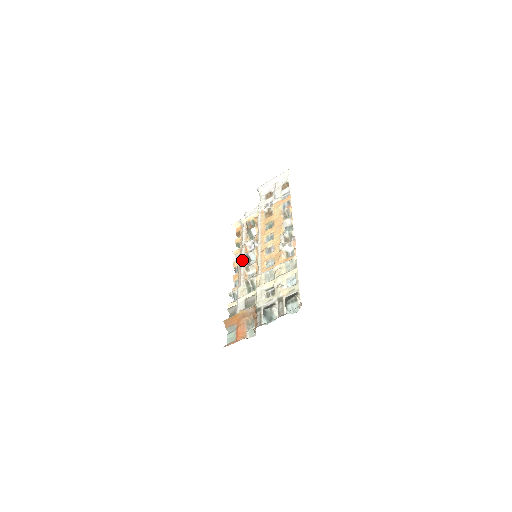
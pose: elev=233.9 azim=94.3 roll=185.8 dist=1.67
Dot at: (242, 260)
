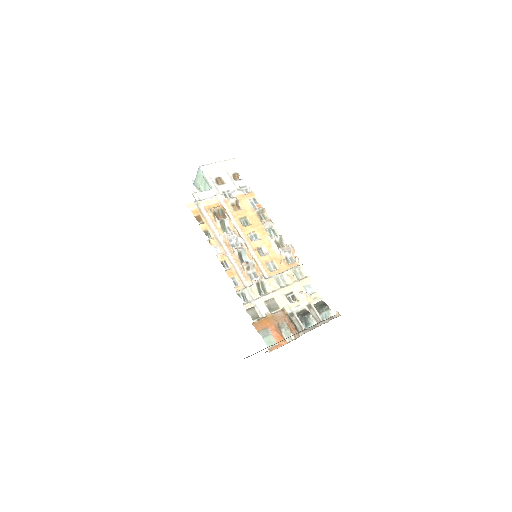
Dot at: (230, 255)
